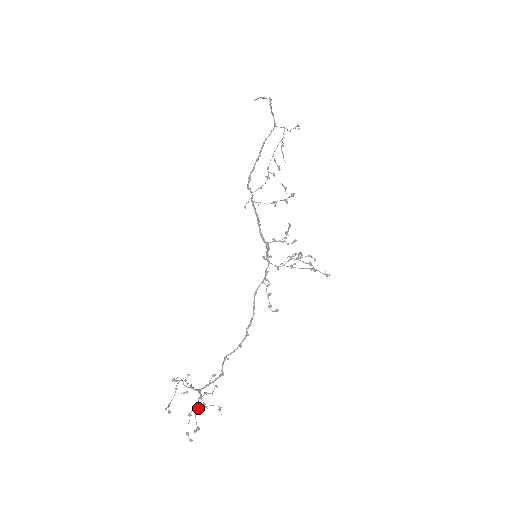
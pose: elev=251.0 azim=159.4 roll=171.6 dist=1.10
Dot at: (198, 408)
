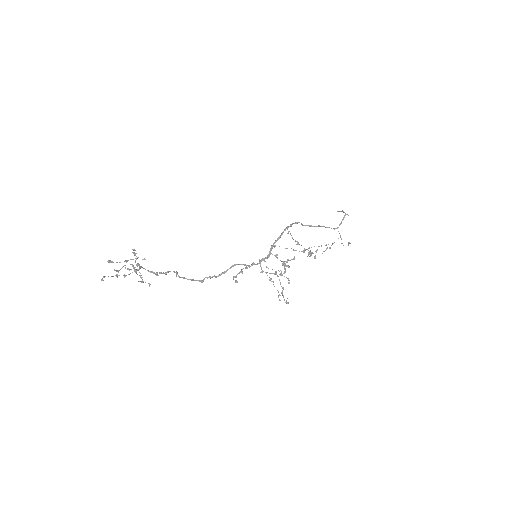
Dot at: (132, 264)
